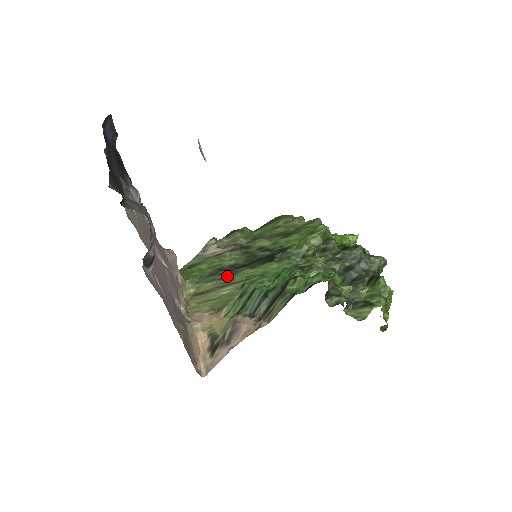
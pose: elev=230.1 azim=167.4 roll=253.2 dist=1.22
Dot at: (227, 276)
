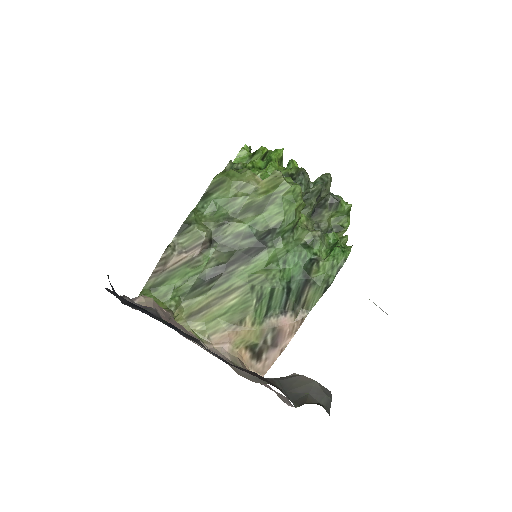
Dot at: (219, 282)
